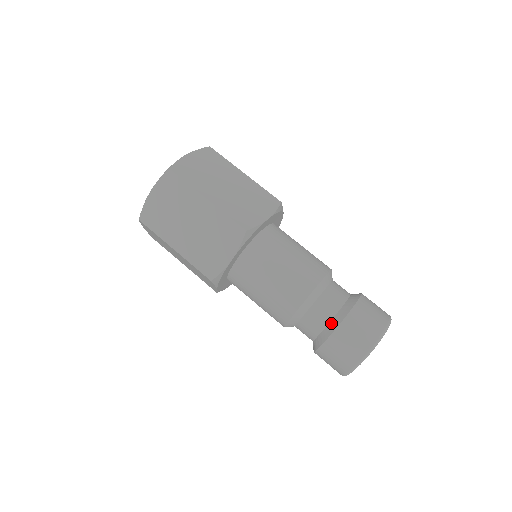
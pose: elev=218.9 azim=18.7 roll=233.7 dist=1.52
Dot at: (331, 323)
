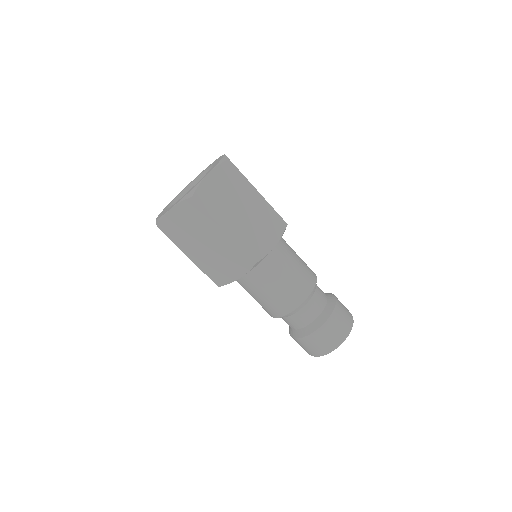
Dot at: (327, 308)
